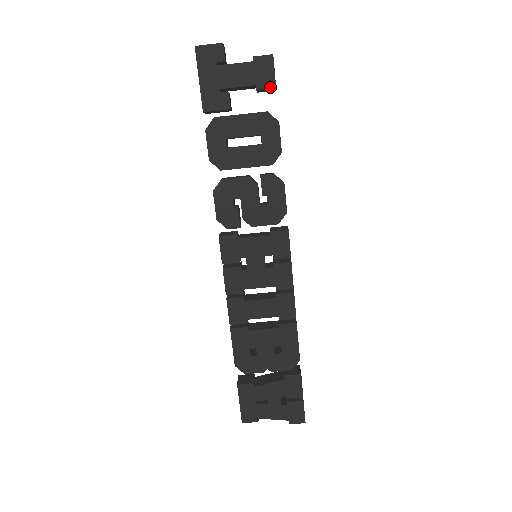
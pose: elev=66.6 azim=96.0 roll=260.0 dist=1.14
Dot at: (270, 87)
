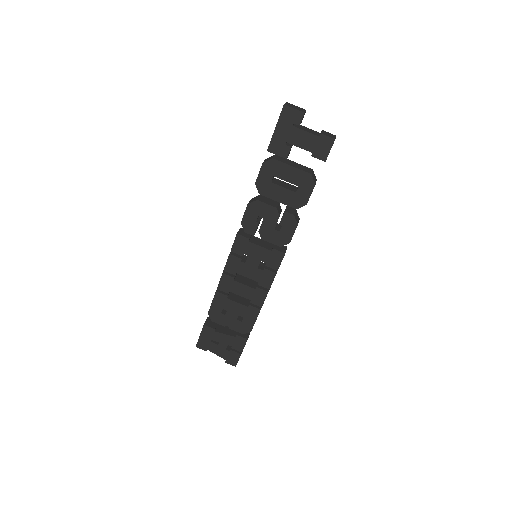
Dot at: (321, 159)
